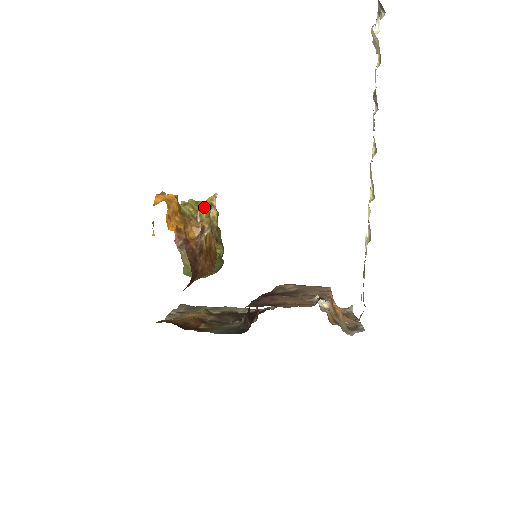
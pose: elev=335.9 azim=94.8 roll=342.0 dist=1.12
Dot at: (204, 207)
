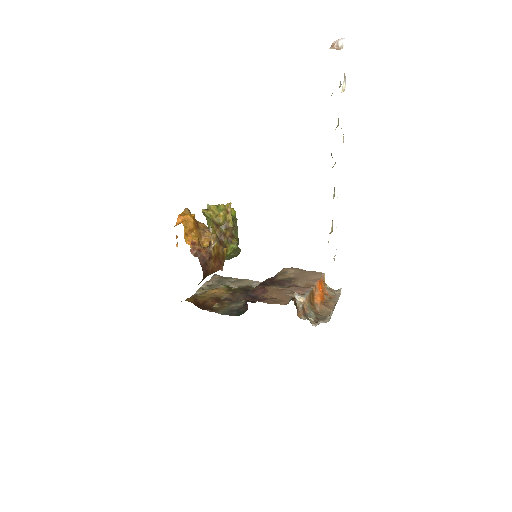
Dot at: (221, 214)
